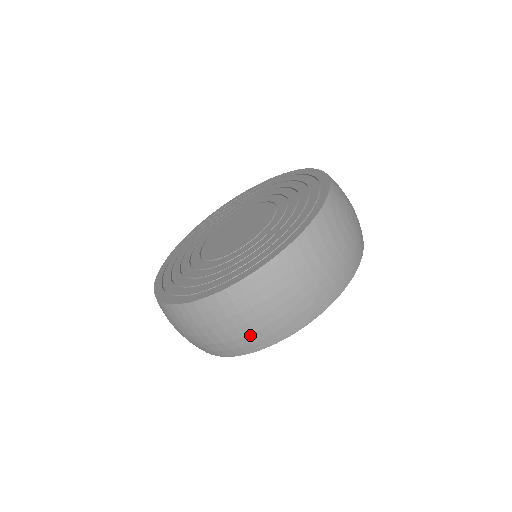
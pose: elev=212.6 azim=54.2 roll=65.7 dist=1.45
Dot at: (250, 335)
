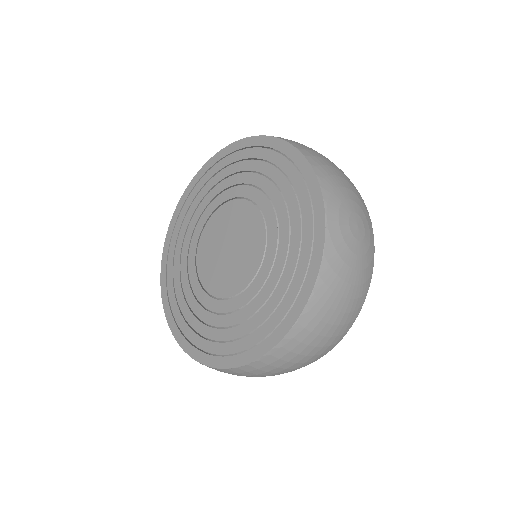
Dot at: occluded
